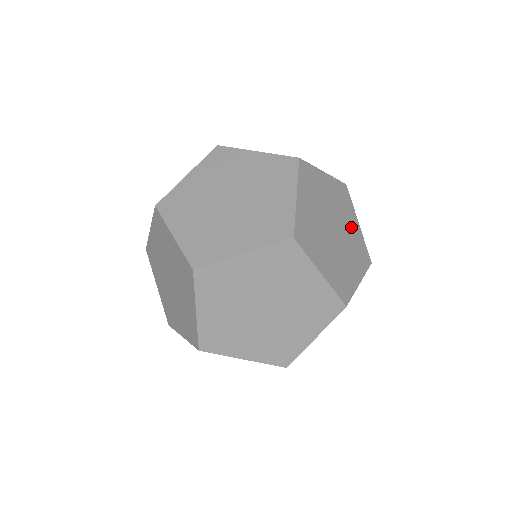
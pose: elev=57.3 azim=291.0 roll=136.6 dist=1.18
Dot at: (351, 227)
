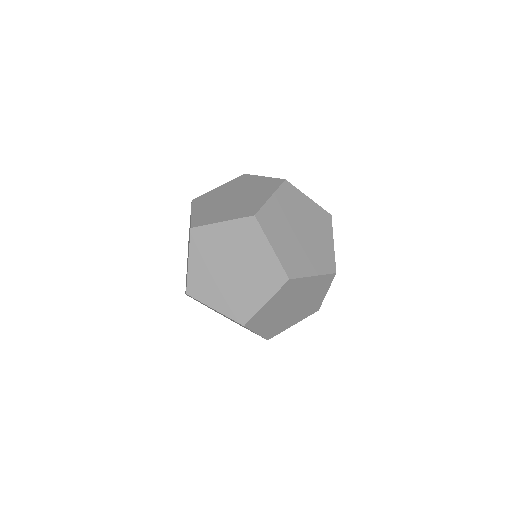
Dot at: (323, 240)
